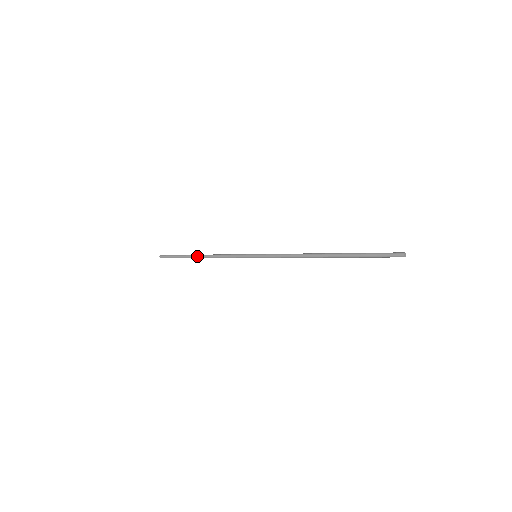
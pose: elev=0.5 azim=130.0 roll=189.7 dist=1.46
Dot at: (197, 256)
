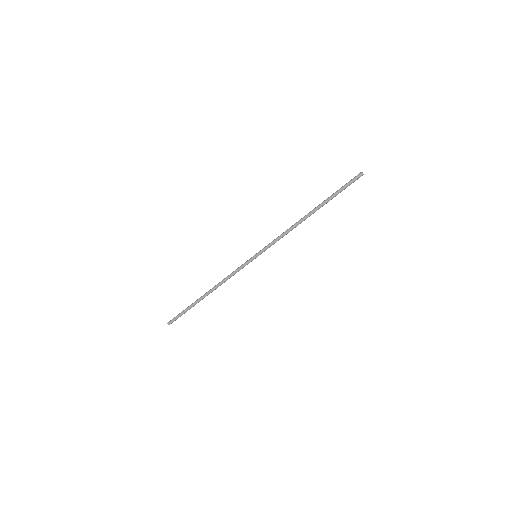
Dot at: (204, 295)
